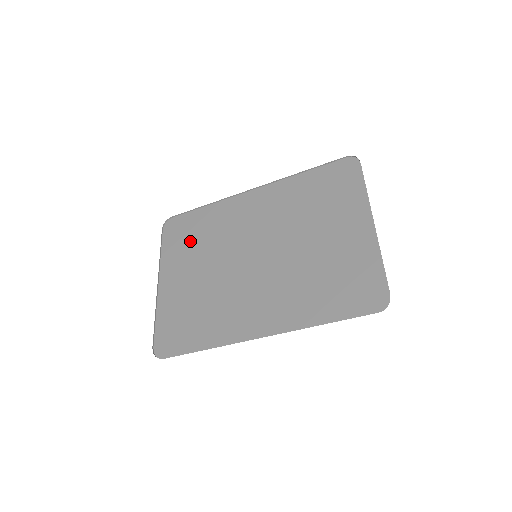
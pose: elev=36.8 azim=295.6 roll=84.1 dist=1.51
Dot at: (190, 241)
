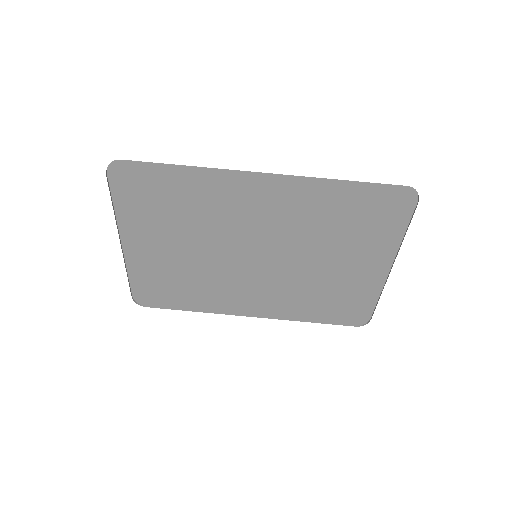
Dot at: (169, 281)
